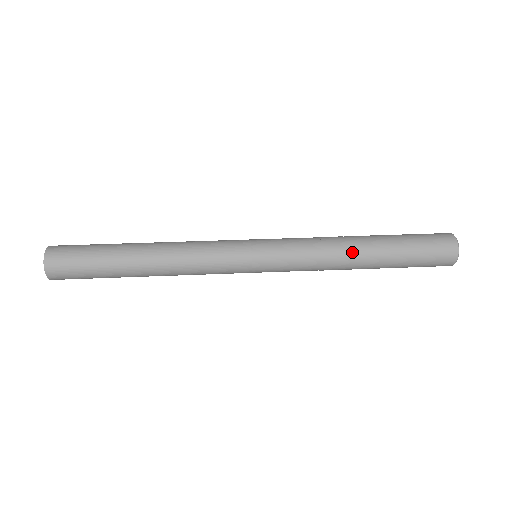
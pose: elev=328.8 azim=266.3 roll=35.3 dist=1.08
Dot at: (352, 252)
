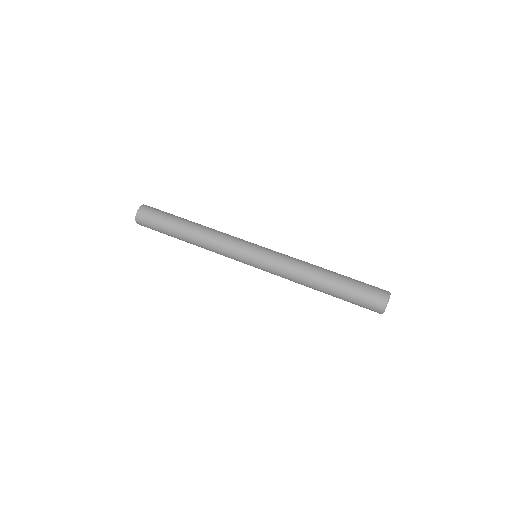
Dot at: (311, 282)
